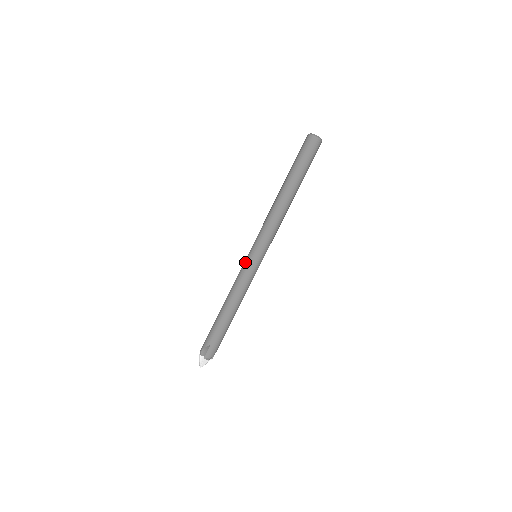
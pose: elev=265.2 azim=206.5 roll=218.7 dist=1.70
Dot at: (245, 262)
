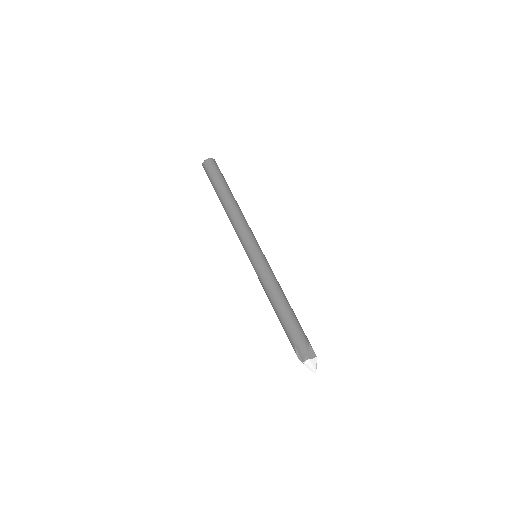
Dot at: occluded
